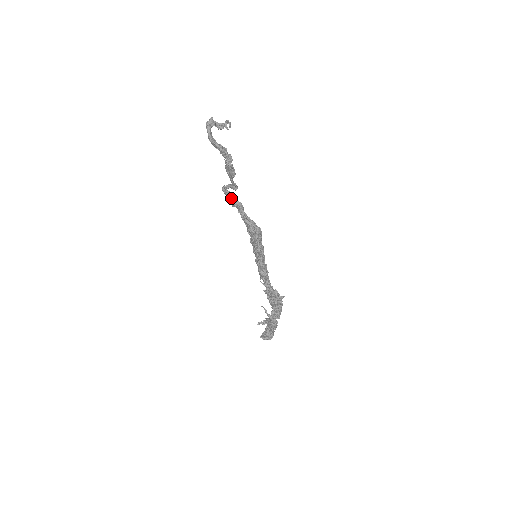
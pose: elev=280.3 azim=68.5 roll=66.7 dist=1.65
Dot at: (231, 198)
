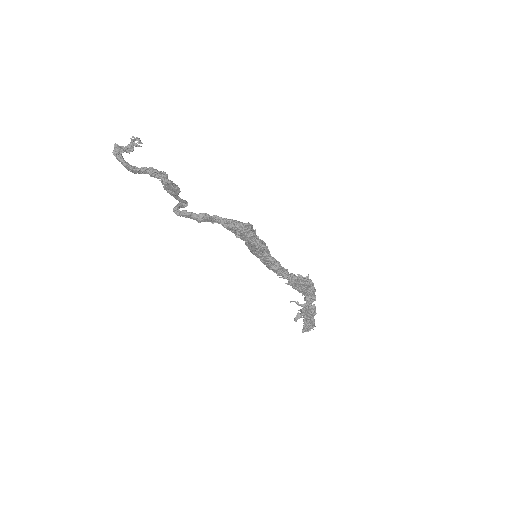
Dot at: (192, 215)
